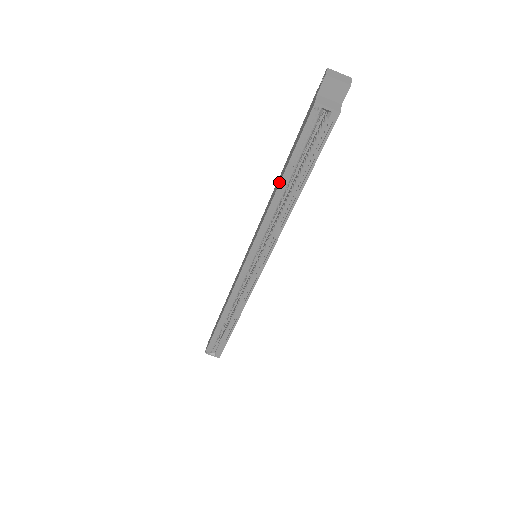
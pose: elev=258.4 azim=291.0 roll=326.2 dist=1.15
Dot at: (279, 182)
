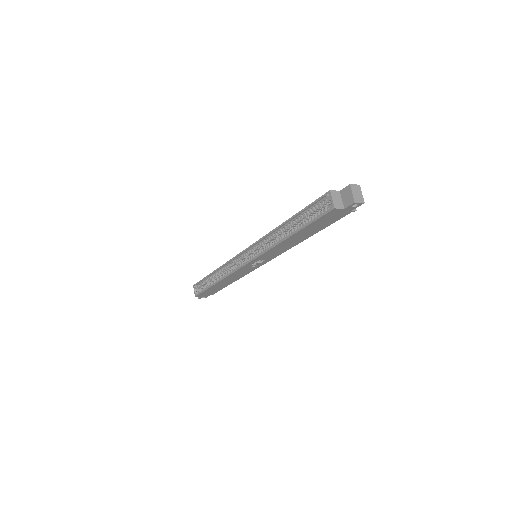
Dot at: (289, 219)
